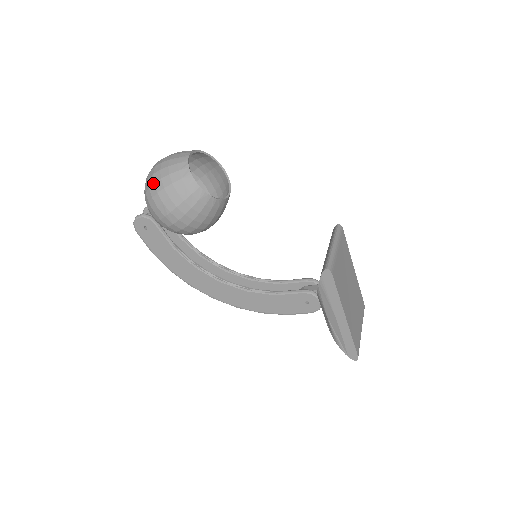
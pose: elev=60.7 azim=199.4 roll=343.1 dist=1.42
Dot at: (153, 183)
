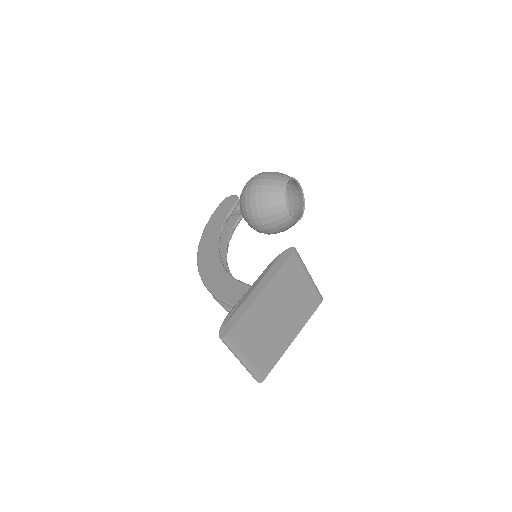
Dot at: occluded
